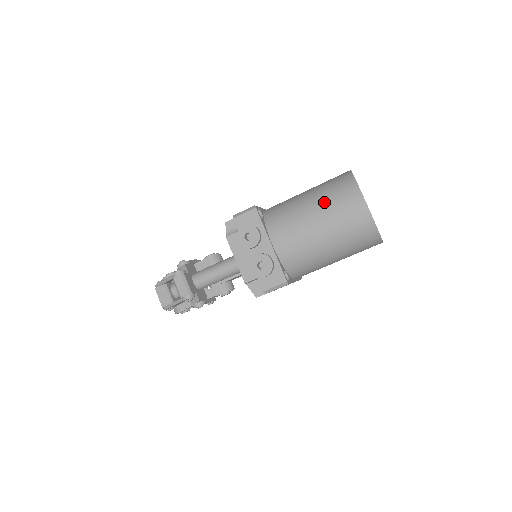
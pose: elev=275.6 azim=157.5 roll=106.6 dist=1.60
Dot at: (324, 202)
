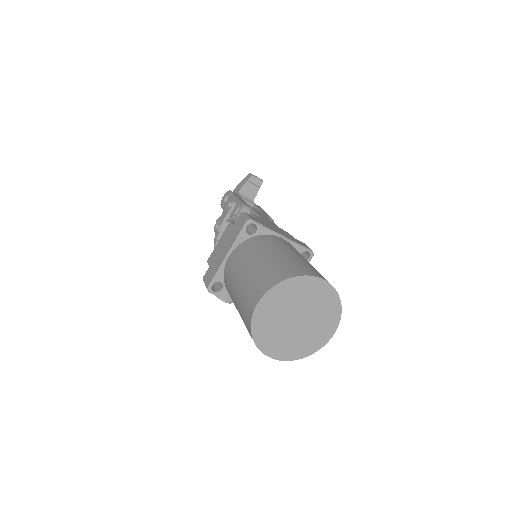
Dot at: occluded
